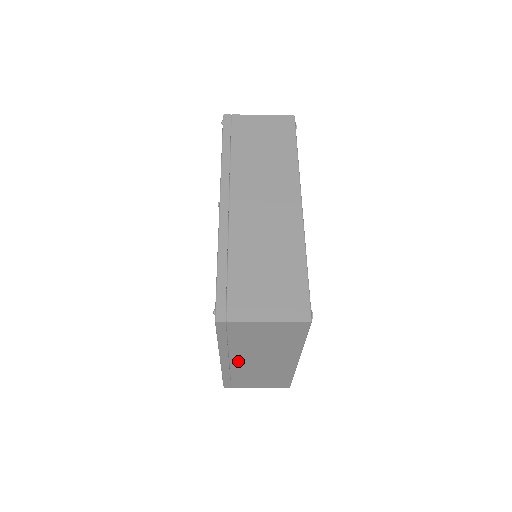
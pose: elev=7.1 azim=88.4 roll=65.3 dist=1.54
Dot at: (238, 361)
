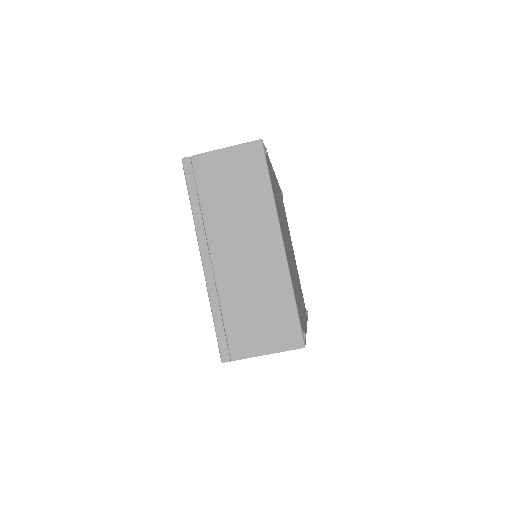
Dot at: (220, 257)
